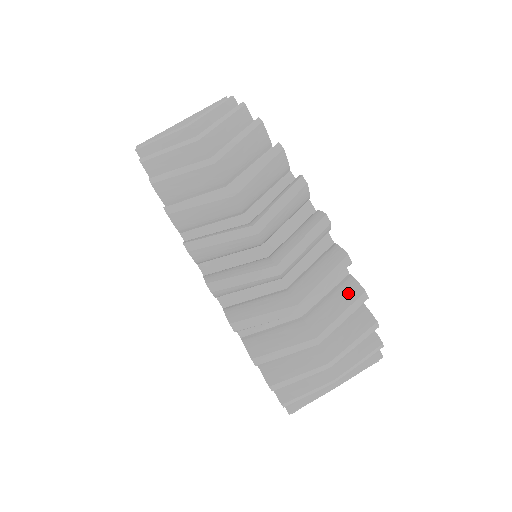
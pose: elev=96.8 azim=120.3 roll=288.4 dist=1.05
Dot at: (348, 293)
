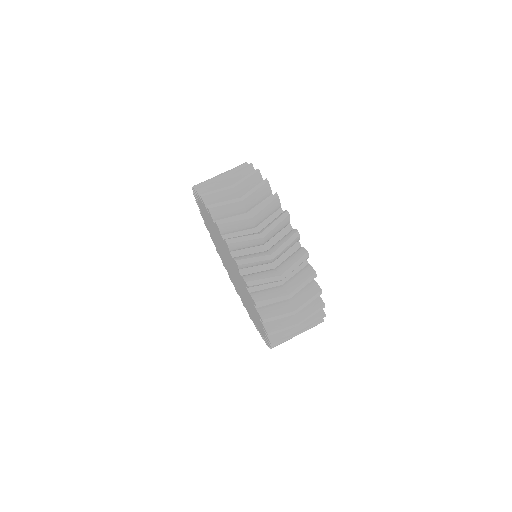
Dot at: occluded
